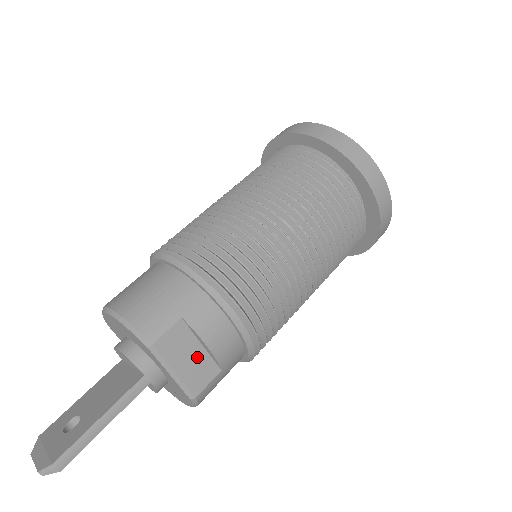
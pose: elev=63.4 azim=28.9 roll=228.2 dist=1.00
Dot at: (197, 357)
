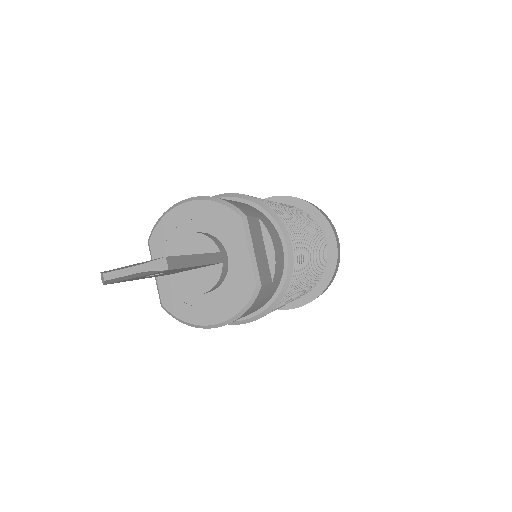
Dot at: (263, 255)
